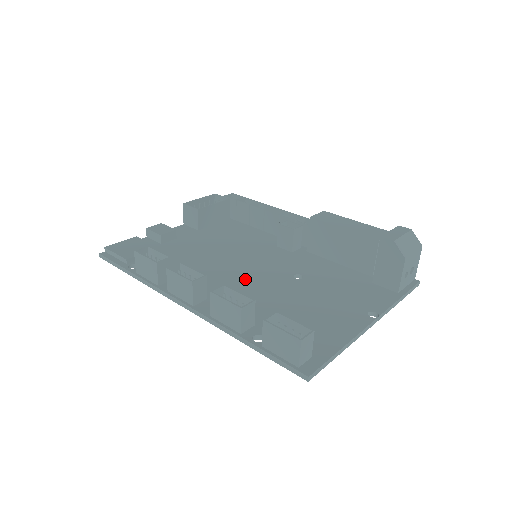
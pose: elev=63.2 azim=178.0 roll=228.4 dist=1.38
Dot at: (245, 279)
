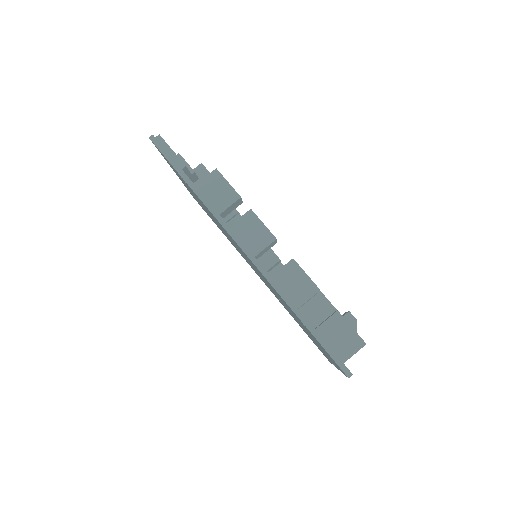
Dot at: occluded
